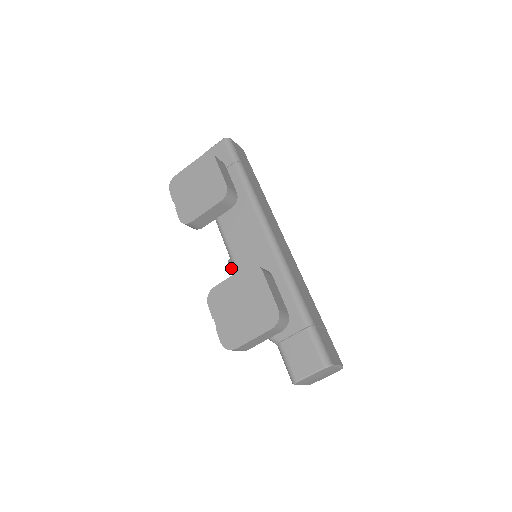
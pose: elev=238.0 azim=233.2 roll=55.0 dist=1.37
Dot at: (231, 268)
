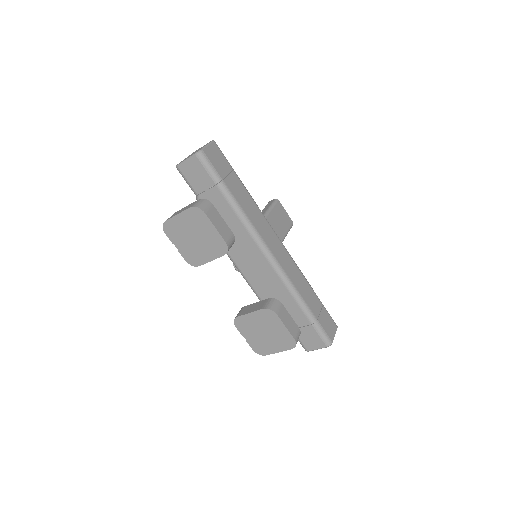
Dot at: (238, 271)
